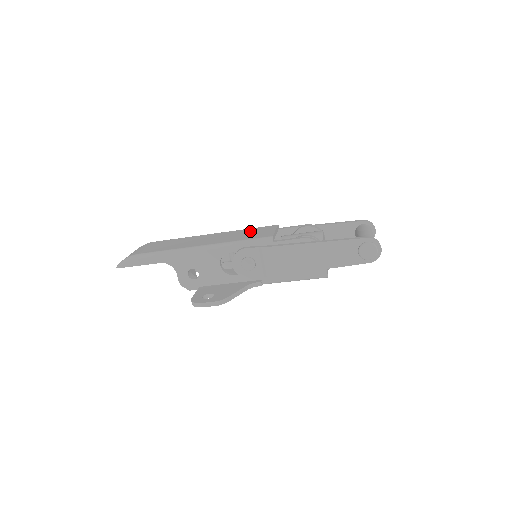
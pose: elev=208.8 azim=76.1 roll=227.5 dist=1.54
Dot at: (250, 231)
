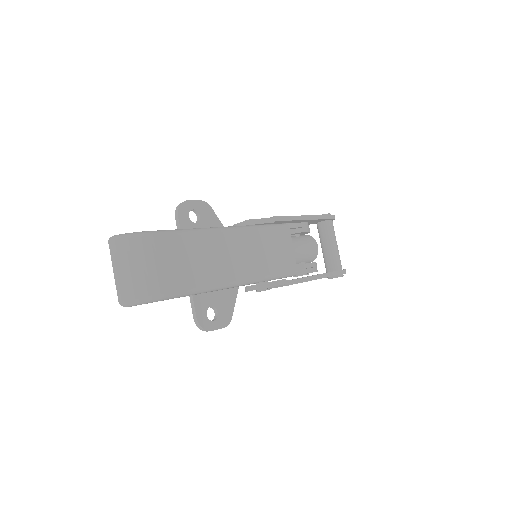
Dot at: (272, 242)
